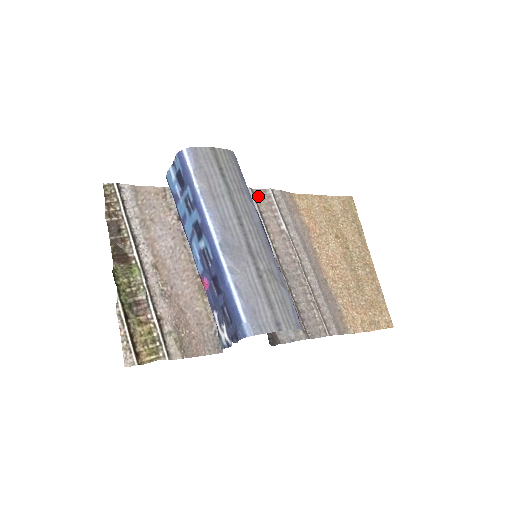
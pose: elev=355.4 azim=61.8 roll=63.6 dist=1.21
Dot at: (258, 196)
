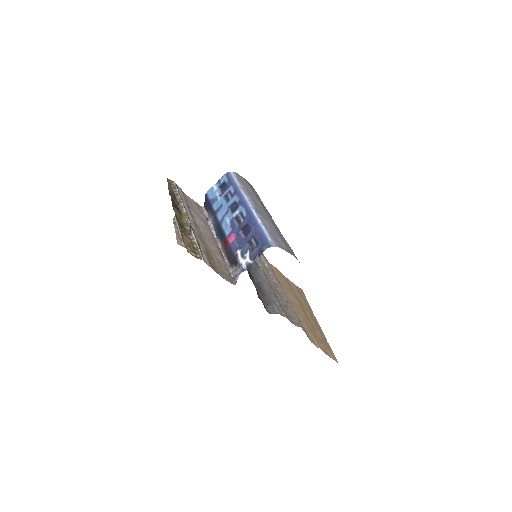
Dot at: occluded
